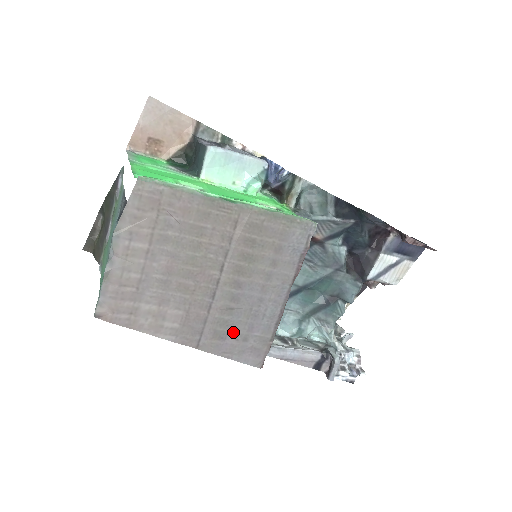
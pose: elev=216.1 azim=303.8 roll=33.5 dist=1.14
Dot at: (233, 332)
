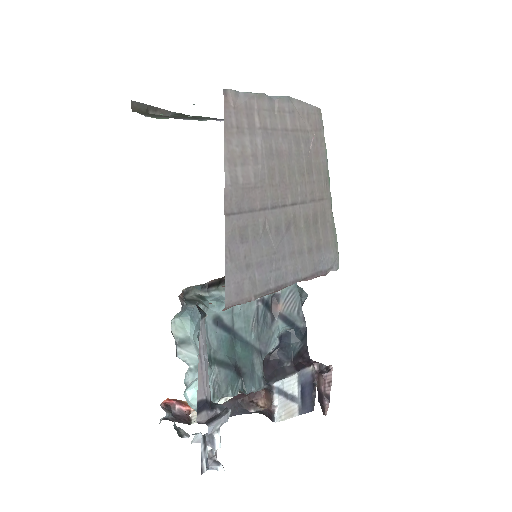
Dot at: (251, 248)
